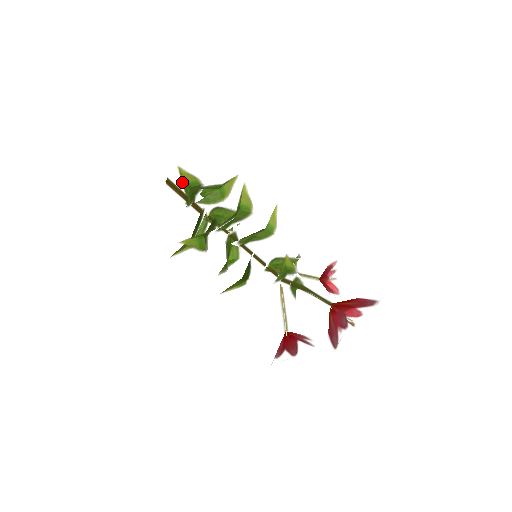
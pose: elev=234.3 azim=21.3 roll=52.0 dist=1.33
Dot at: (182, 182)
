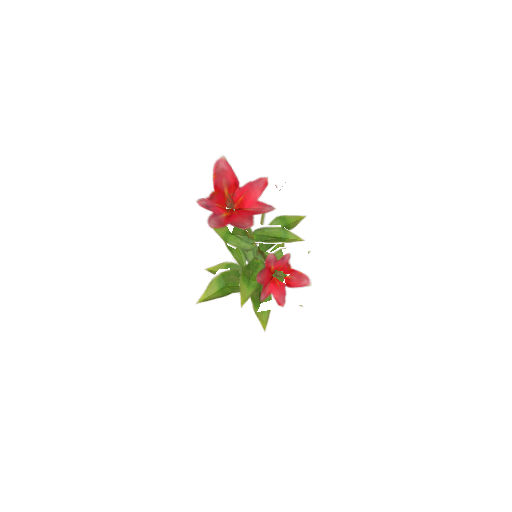
Dot at: occluded
